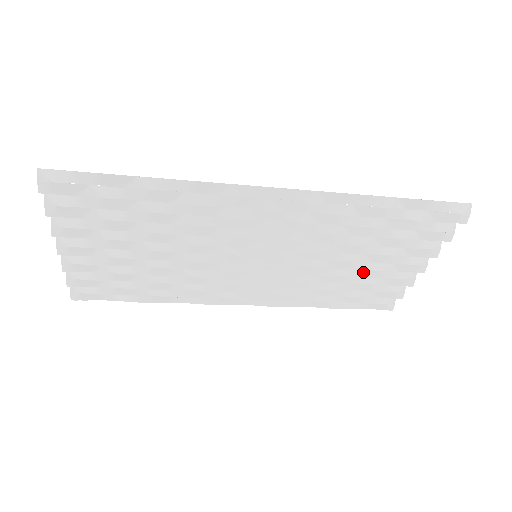
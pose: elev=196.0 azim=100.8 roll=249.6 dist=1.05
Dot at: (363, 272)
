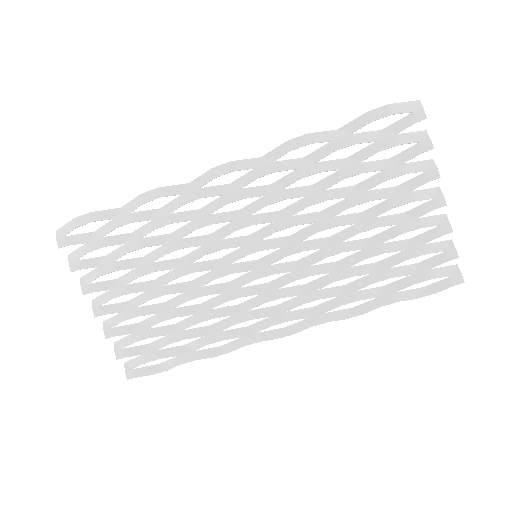
Dot at: (381, 237)
